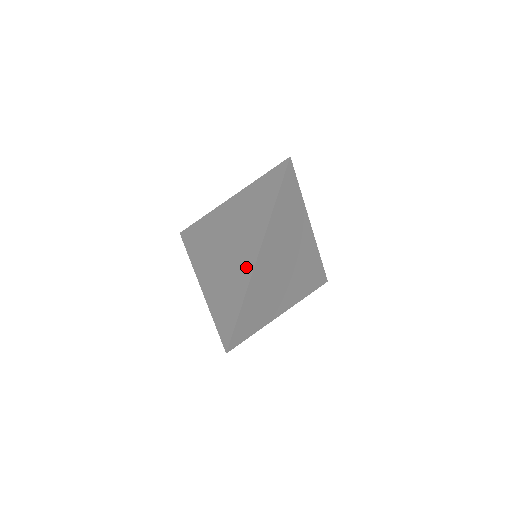
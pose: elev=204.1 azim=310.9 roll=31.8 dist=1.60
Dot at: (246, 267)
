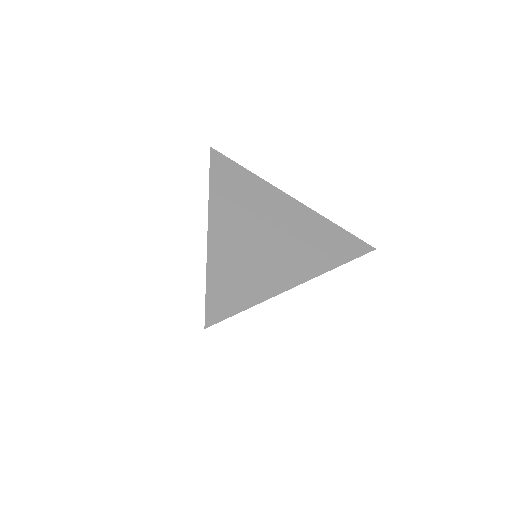
Dot at: occluded
